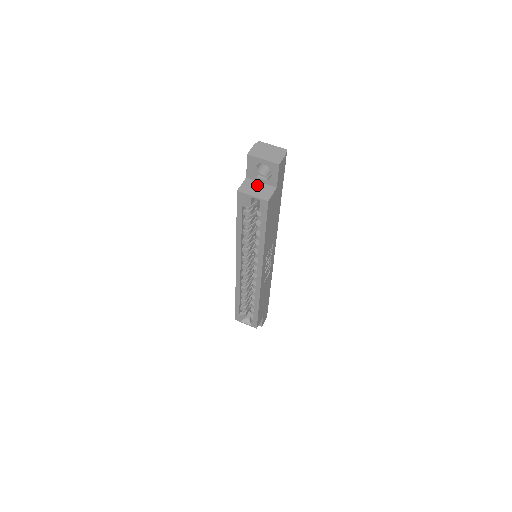
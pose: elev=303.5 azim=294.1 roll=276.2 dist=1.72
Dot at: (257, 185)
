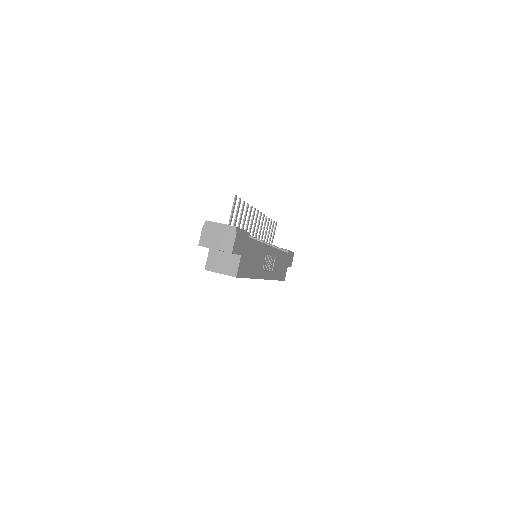
Dot at: (222, 257)
